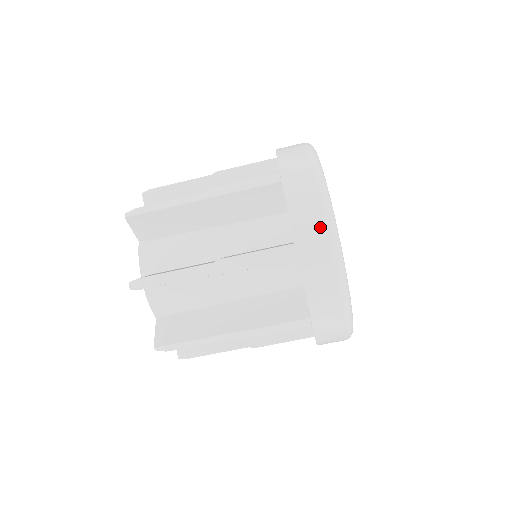
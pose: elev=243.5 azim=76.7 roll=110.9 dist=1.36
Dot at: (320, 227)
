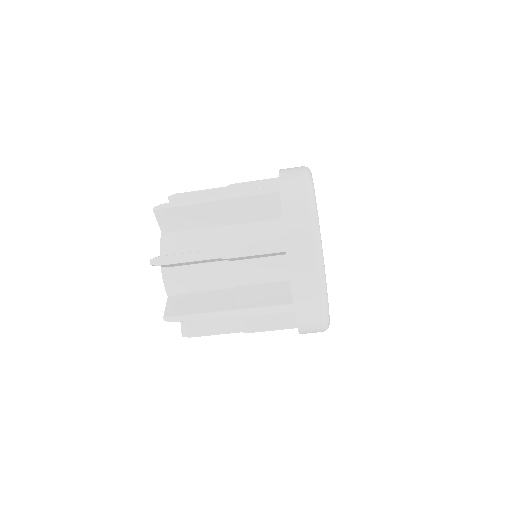
Dot at: (315, 300)
